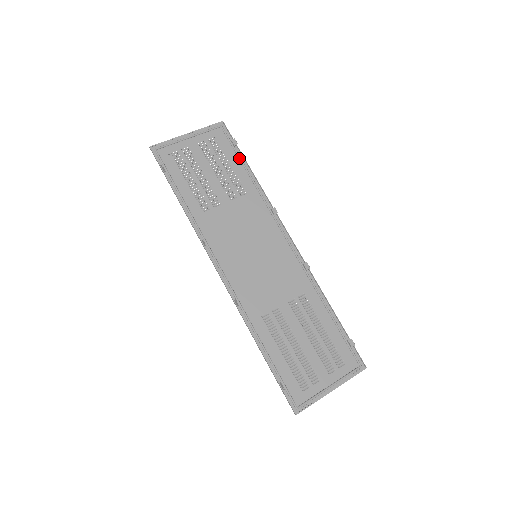
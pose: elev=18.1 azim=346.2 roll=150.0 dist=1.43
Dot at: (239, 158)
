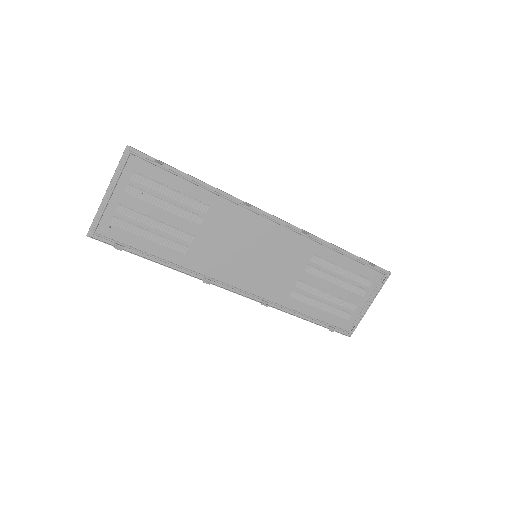
Dot at: (176, 175)
